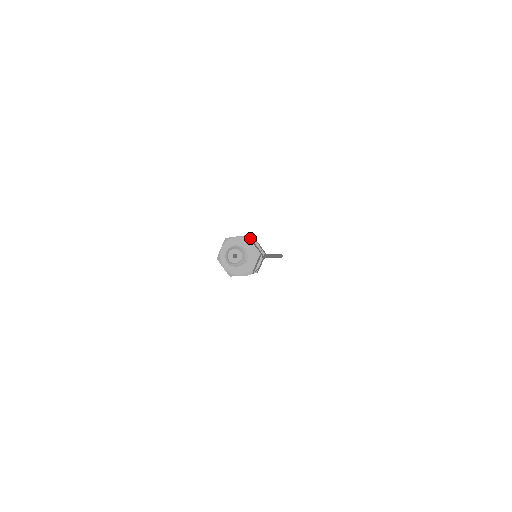
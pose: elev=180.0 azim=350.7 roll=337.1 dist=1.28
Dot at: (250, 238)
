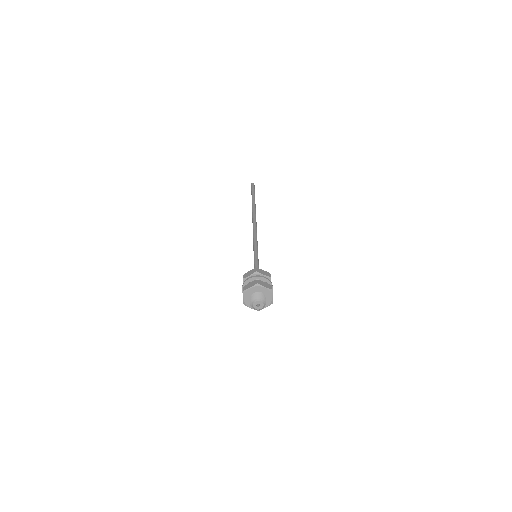
Dot at: occluded
